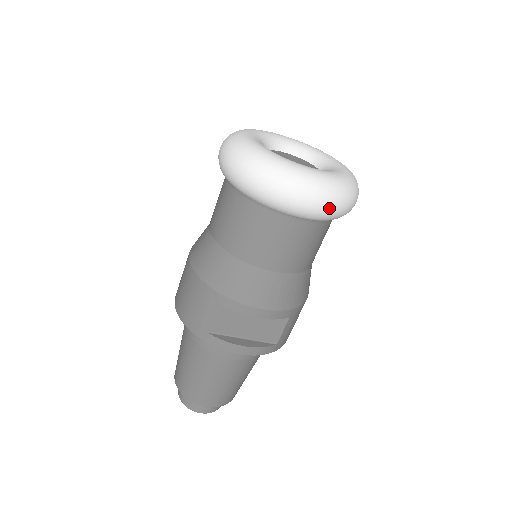
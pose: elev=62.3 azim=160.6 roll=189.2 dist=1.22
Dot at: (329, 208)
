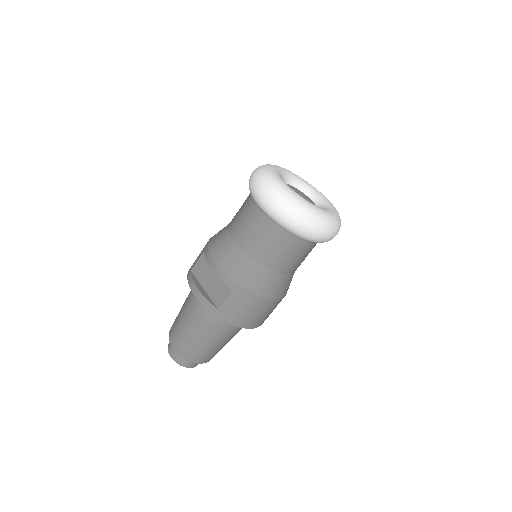
Dot at: (276, 207)
